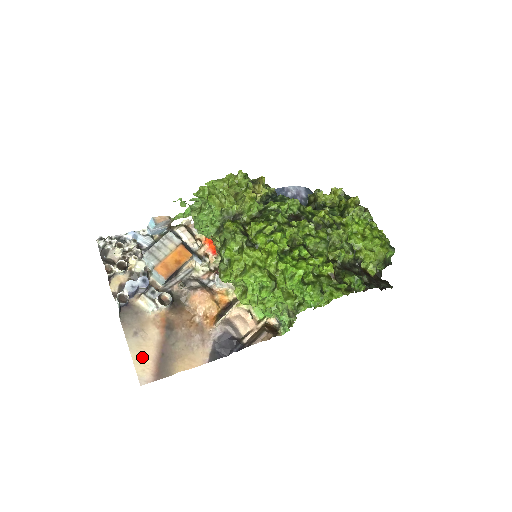
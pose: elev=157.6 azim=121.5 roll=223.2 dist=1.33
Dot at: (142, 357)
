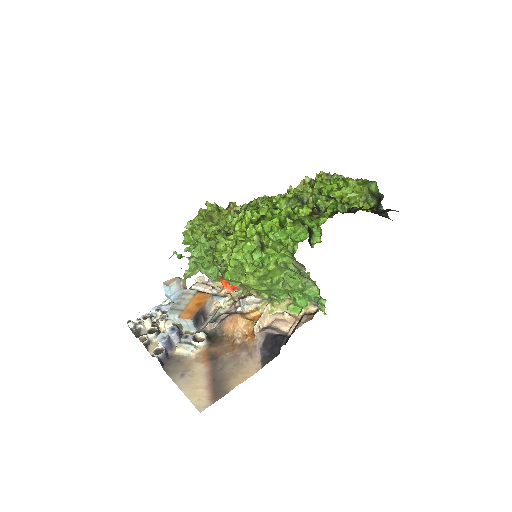
Dot at: (194, 390)
